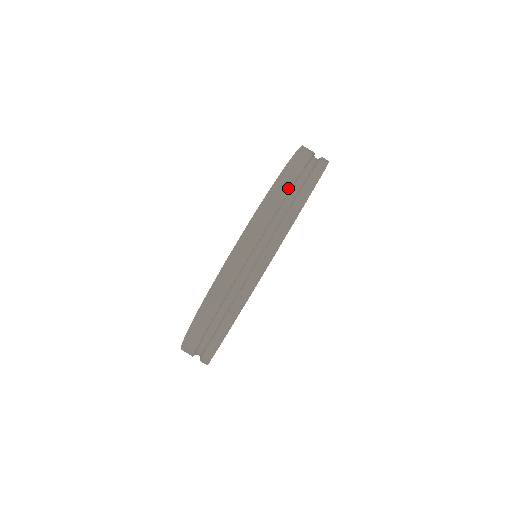
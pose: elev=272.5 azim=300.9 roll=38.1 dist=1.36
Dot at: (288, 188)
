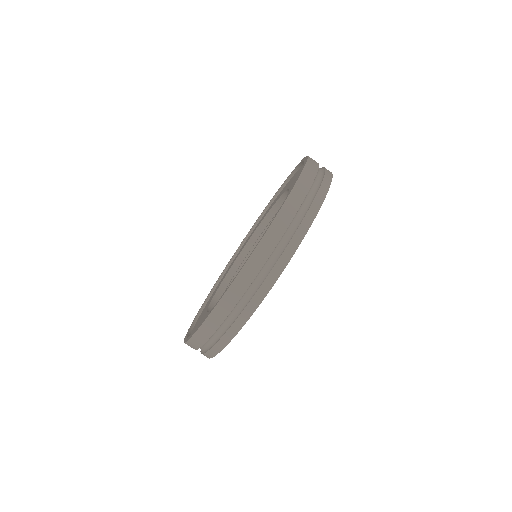
Dot at: (224, 318)
